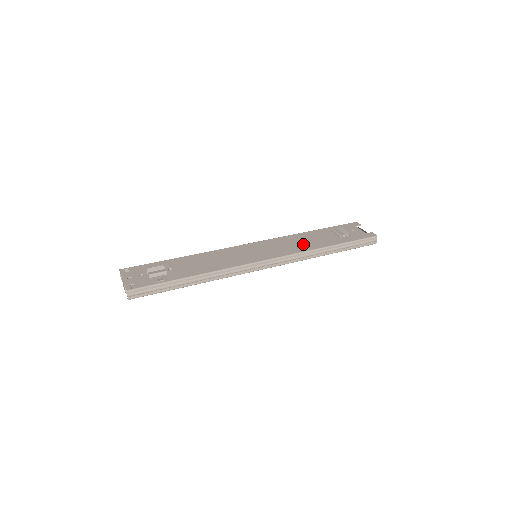
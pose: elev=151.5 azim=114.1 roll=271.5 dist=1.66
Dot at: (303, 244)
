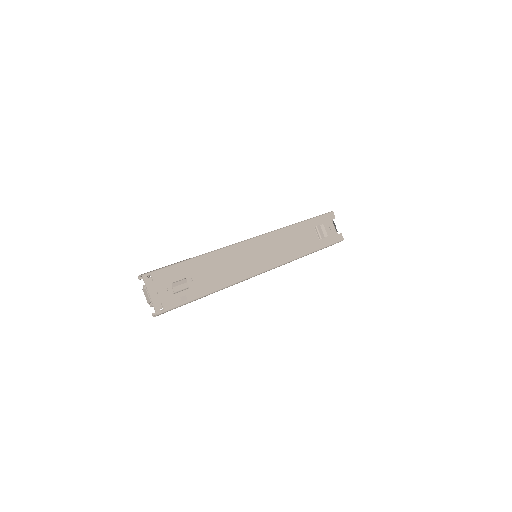
Dot at: (294, 247)
